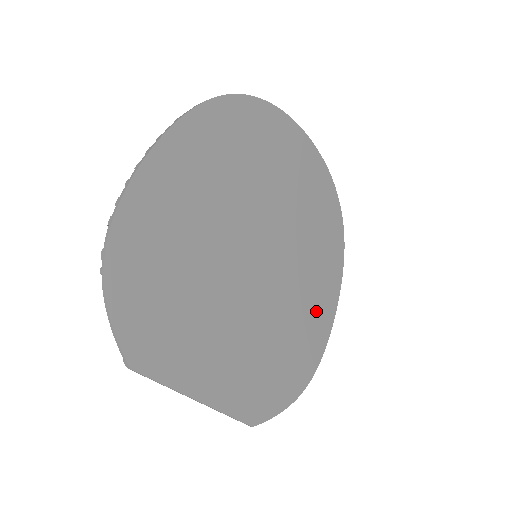
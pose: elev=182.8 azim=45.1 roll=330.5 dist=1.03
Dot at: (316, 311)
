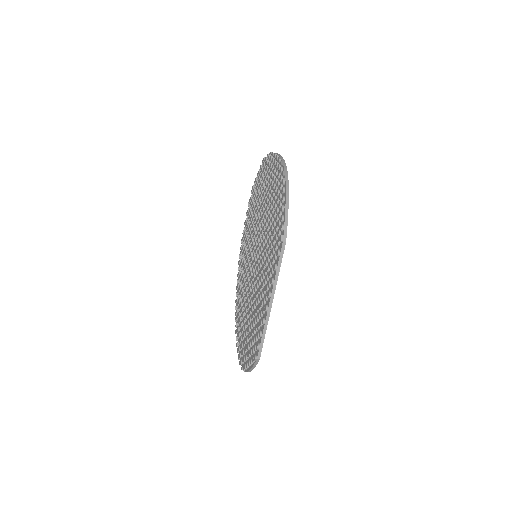
Dot at: occluded
